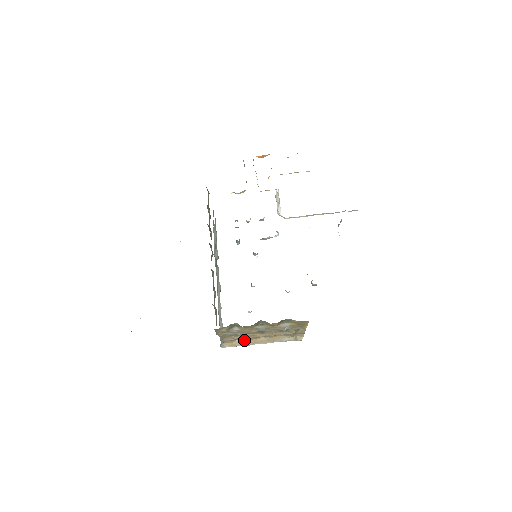
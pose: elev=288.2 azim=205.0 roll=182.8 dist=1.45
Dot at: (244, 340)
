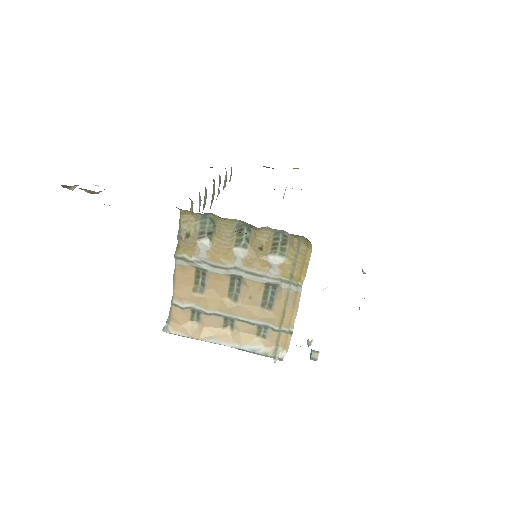
Dot at: (201, 324)
